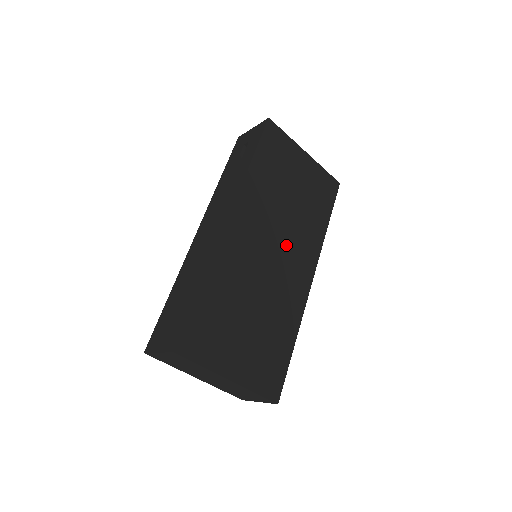
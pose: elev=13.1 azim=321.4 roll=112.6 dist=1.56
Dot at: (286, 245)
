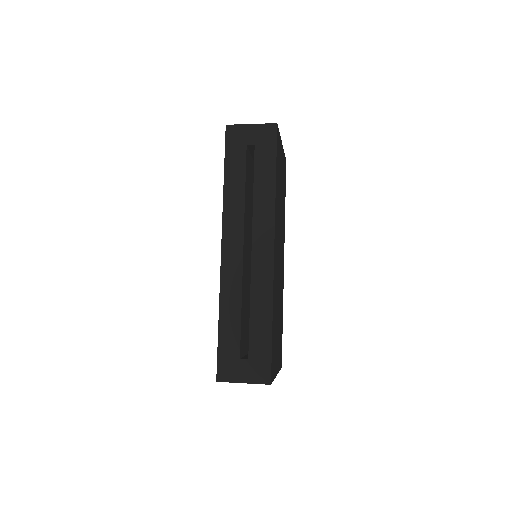
Dot at: occluded
